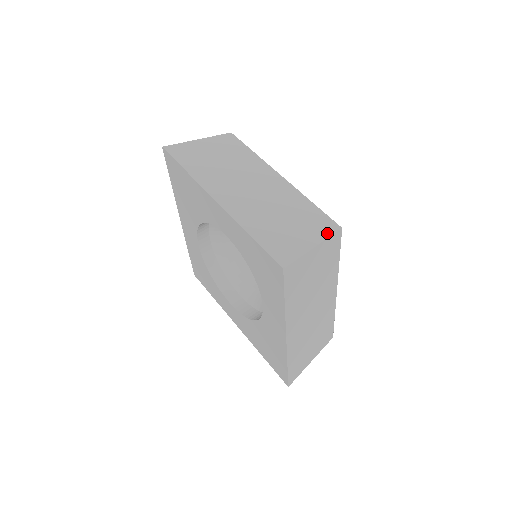
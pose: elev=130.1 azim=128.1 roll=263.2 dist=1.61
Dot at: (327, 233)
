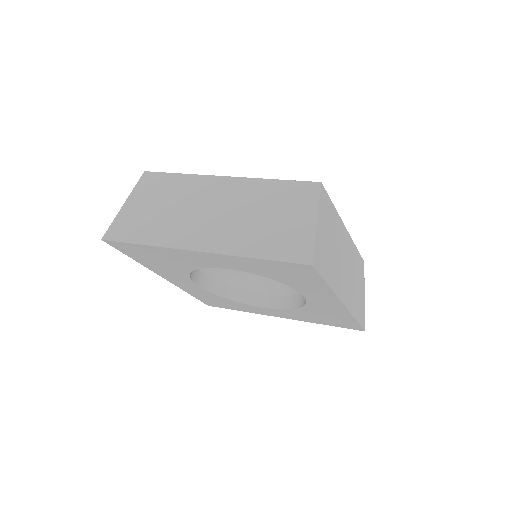
Dot at: (314, 198)
